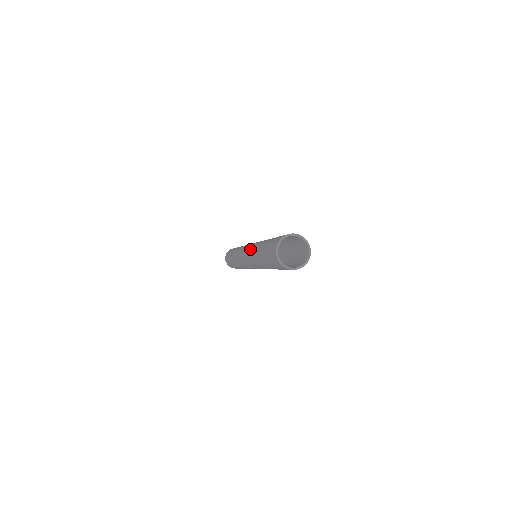
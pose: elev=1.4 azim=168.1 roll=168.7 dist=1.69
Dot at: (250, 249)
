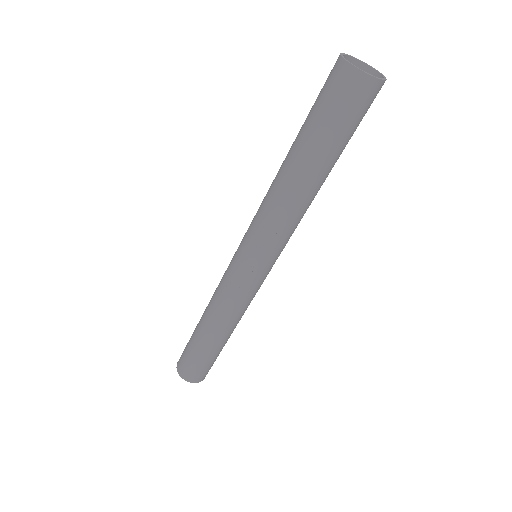
Dot at: occluded
